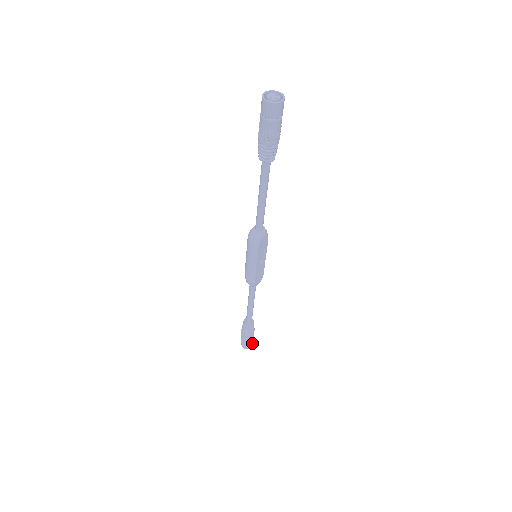
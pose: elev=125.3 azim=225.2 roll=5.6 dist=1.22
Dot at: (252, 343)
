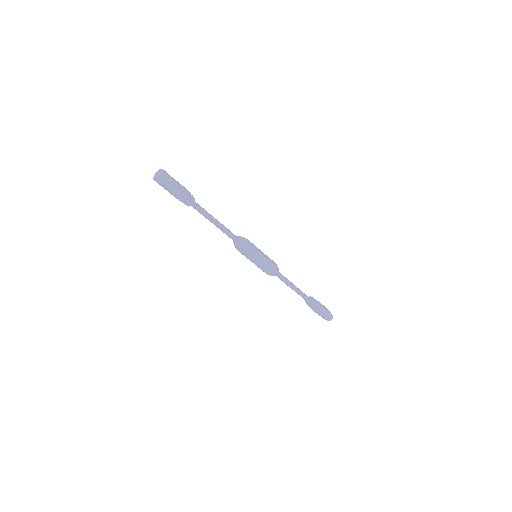
Dot at: (328, 318)
